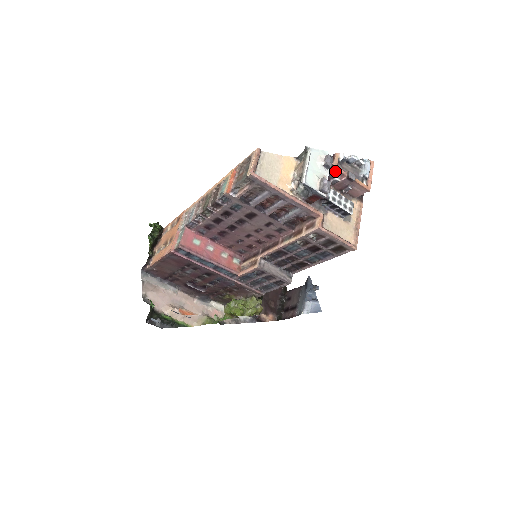
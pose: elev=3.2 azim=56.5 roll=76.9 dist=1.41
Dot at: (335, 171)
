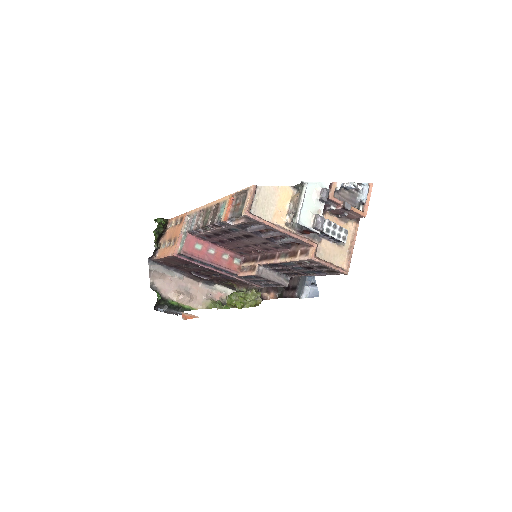
Dot at: (331, 201)
